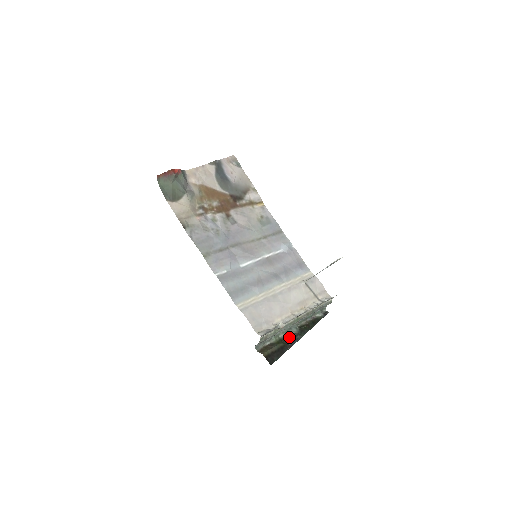
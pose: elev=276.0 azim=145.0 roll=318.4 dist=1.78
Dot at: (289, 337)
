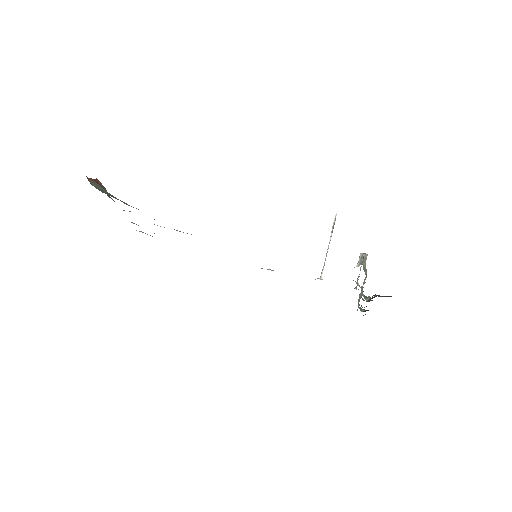
Dot at: occluded
